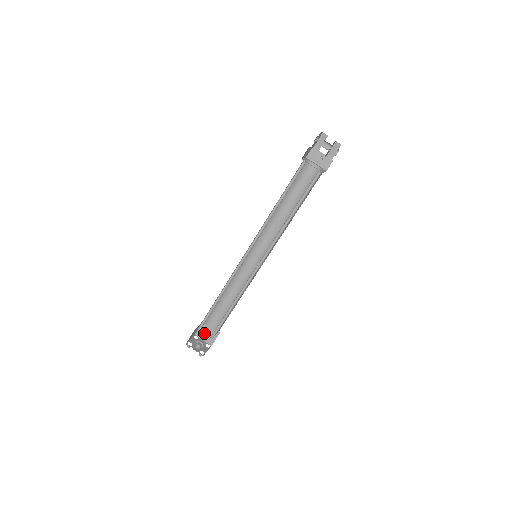
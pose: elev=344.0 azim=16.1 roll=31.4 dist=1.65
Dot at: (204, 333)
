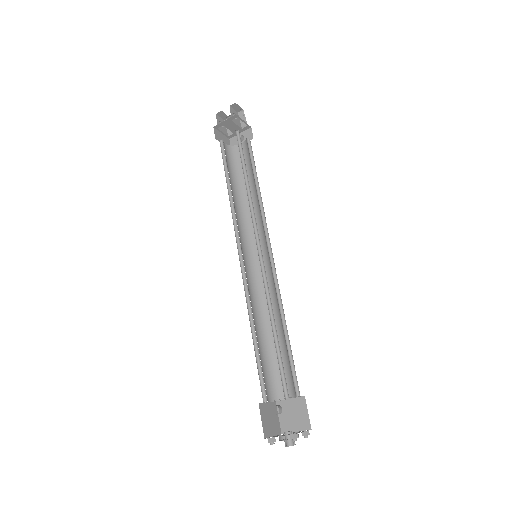
Dot at: (289, 419)
